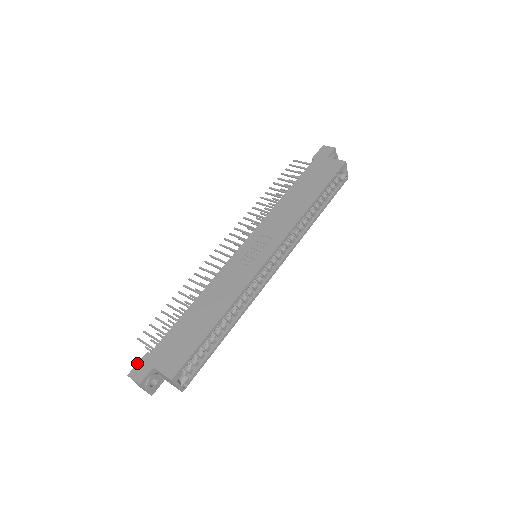
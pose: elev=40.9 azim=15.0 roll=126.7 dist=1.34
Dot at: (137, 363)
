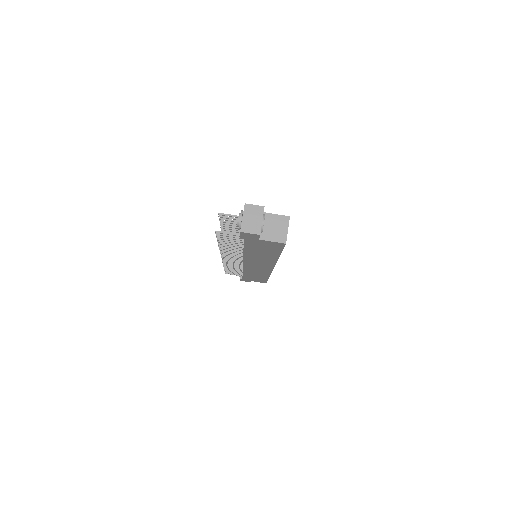
Dot at: occluded
